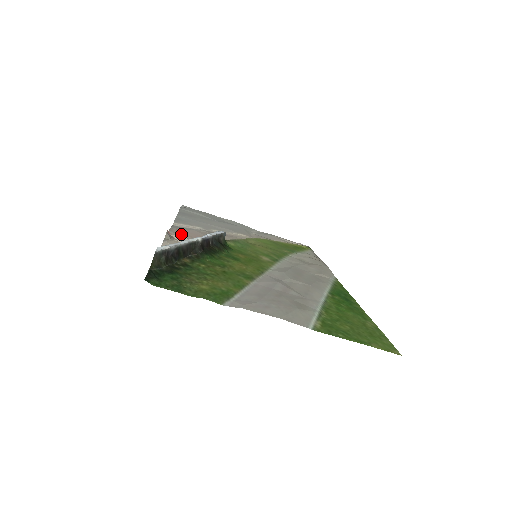
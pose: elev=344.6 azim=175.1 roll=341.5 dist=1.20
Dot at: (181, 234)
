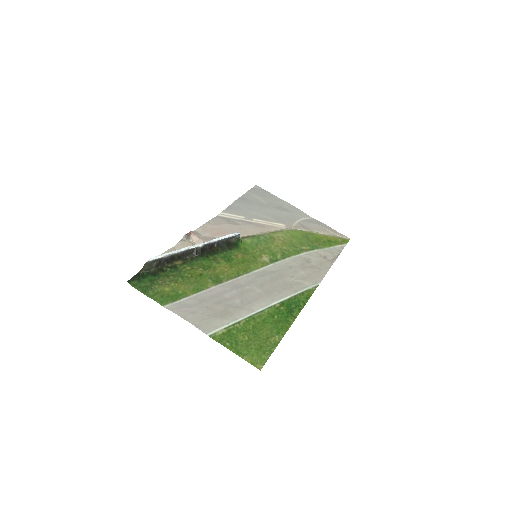
Dot at: (206, 231)
